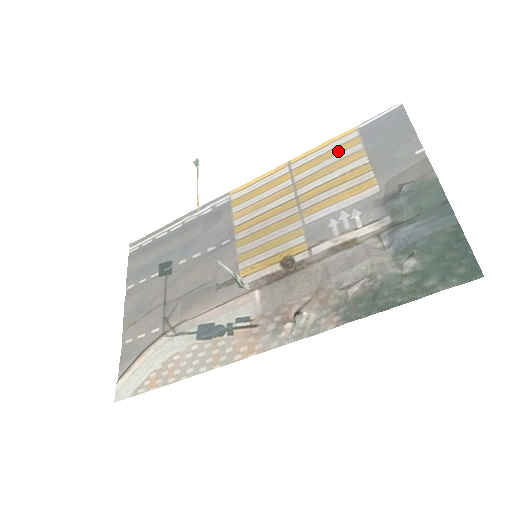
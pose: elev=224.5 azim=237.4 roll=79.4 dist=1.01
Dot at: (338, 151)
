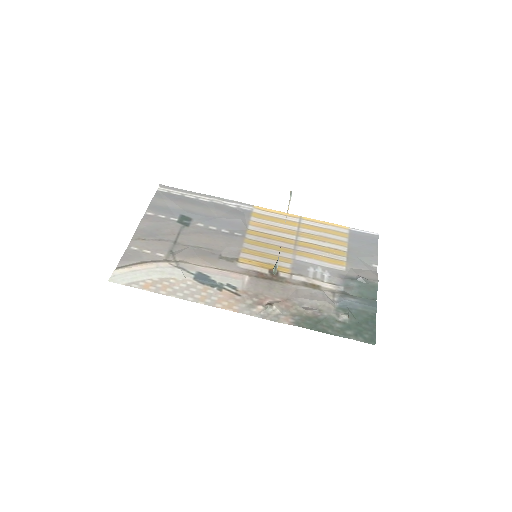
Dot at: (333, 233)
